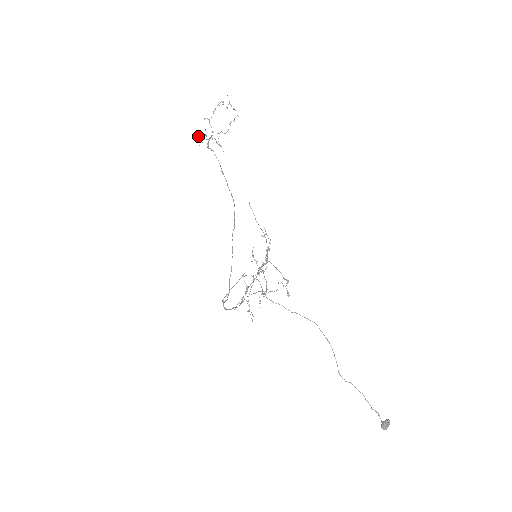
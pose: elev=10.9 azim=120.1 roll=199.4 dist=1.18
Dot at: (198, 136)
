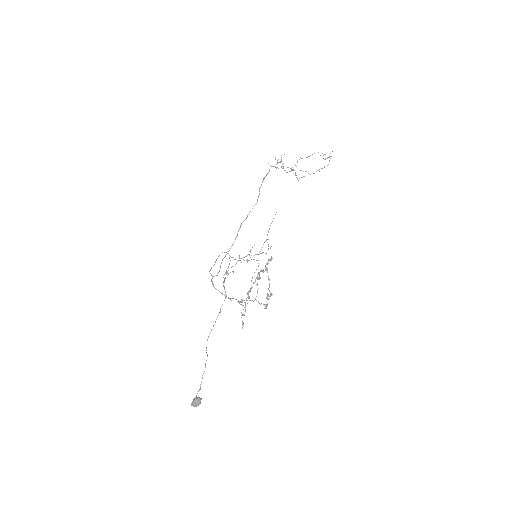
Dot at: occluded
